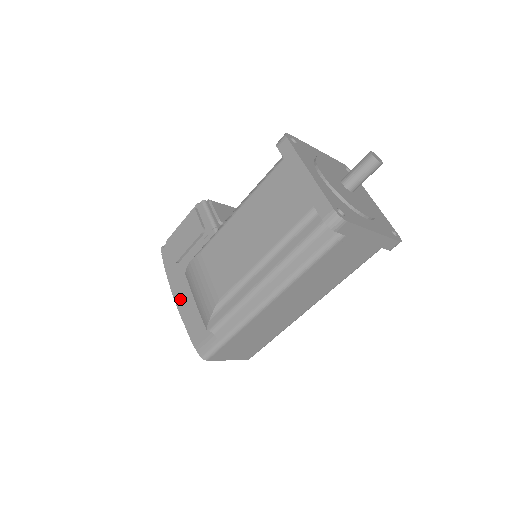
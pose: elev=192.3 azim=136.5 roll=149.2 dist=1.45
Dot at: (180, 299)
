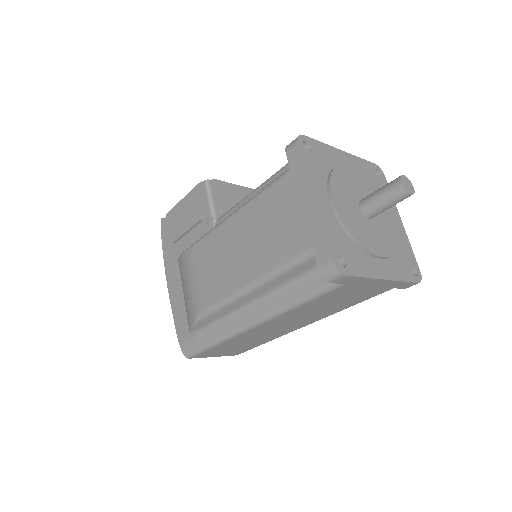
Dot at: (172, 284)
